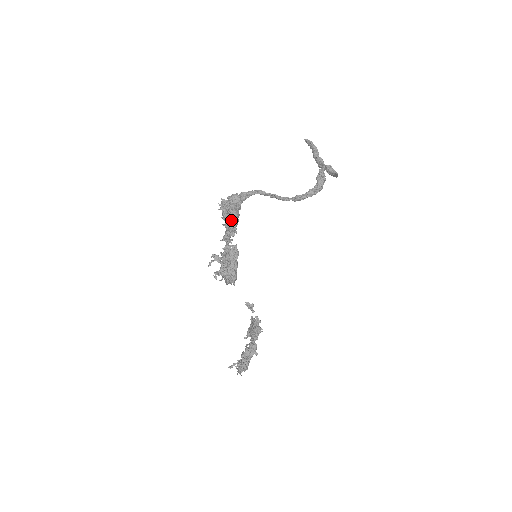
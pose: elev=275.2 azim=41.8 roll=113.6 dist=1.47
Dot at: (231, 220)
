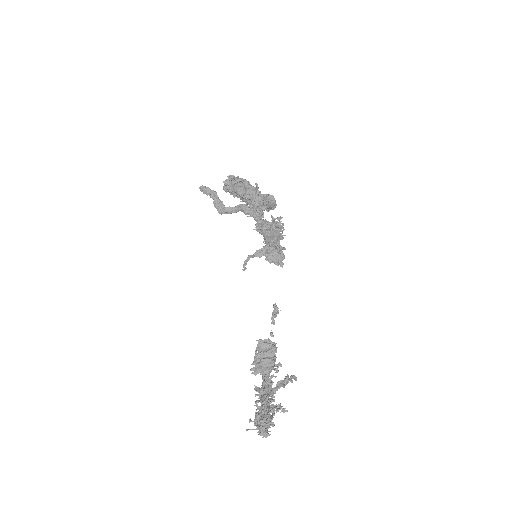
Dot at: (259, 193)
